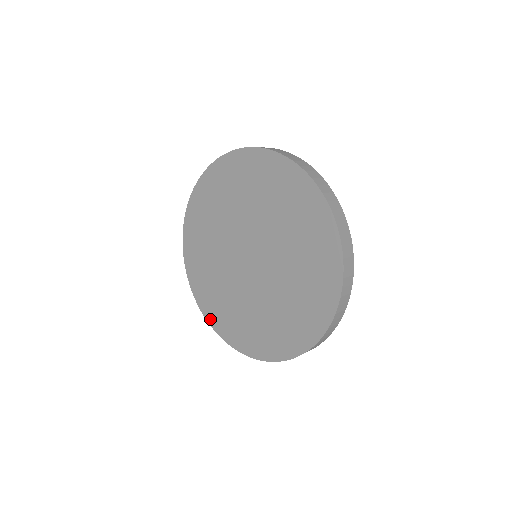
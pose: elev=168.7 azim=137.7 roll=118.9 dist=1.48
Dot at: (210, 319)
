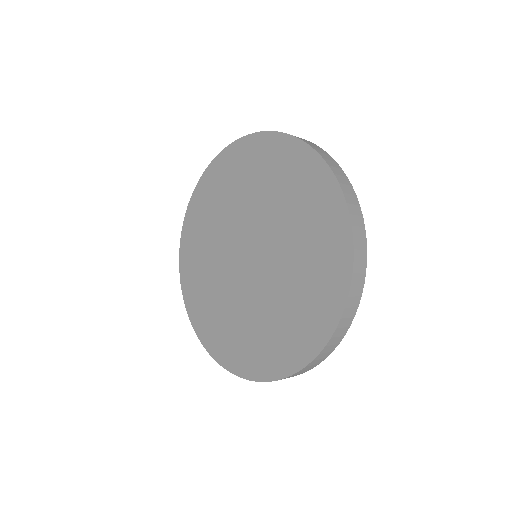
Dot at: (196, 325)
